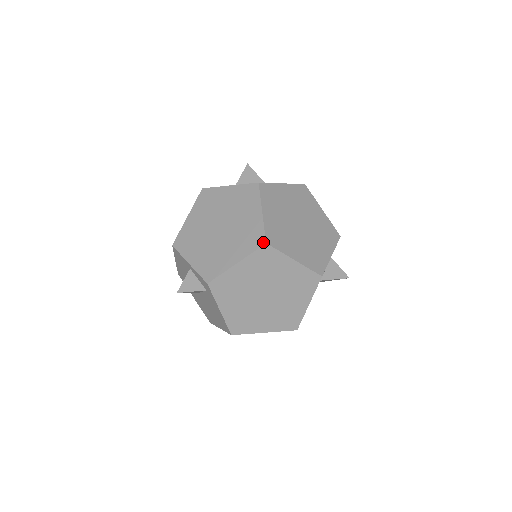
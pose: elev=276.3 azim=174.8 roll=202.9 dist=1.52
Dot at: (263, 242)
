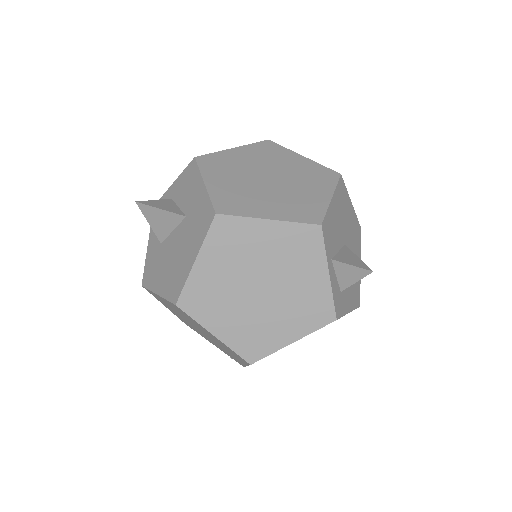
Dot at: (247, 363)
